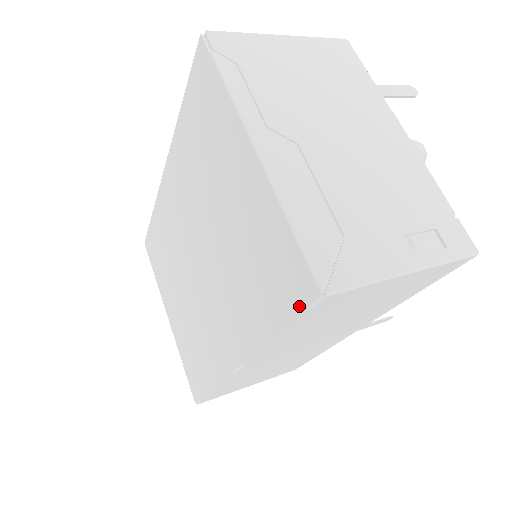
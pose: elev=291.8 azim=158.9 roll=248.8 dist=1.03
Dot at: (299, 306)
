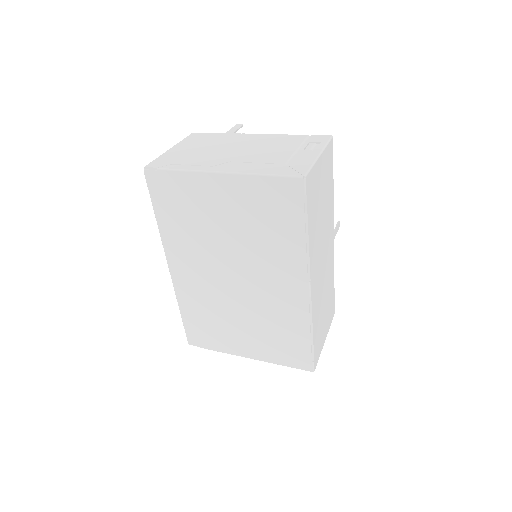
Dot at: (301, 199)
